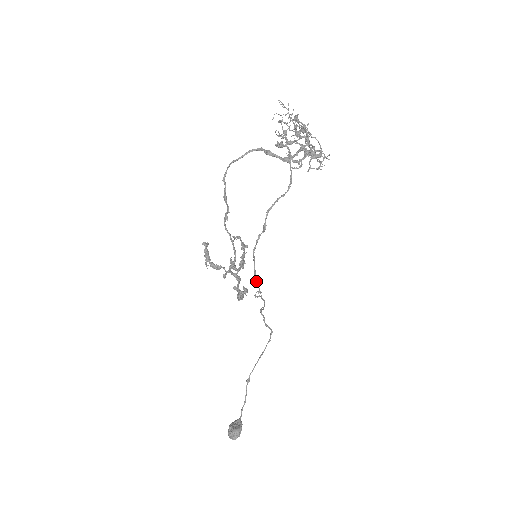
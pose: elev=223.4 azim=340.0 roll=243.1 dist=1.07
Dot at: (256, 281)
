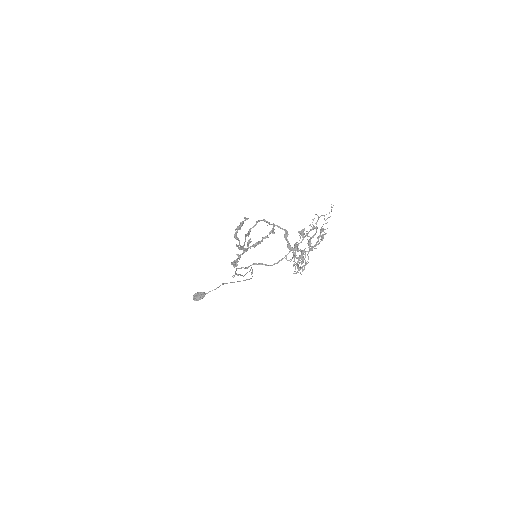
Dot at: occluded
